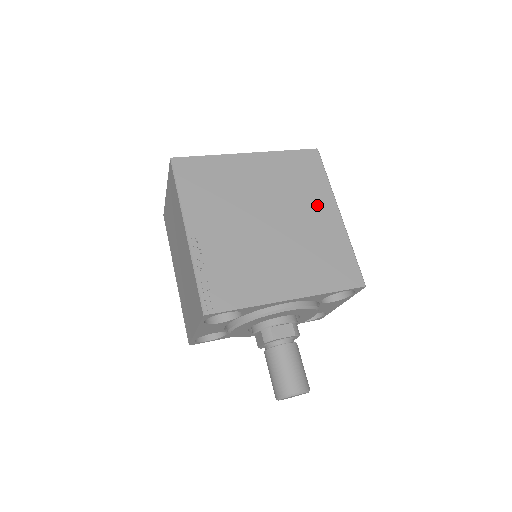
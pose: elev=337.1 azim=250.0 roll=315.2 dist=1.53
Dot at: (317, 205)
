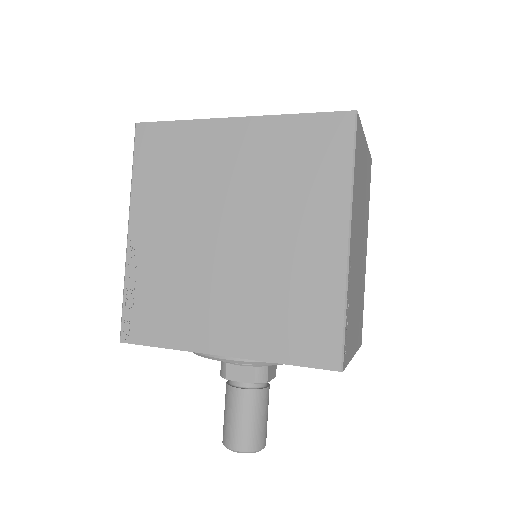
Dot at: (313, 219)
